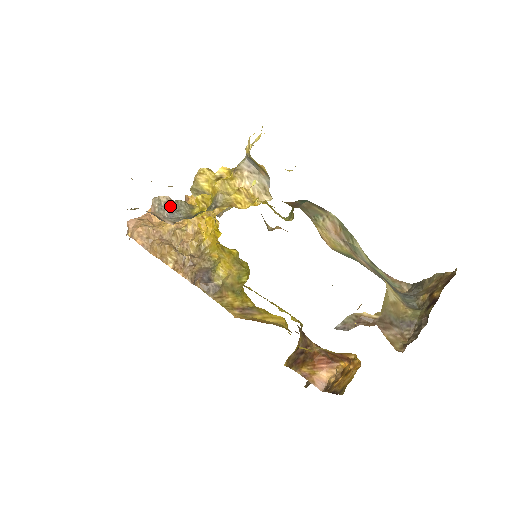
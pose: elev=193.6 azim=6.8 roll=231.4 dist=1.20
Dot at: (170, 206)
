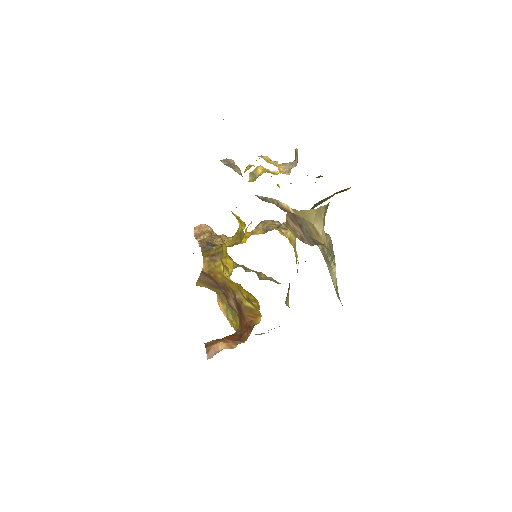
Dot at: (230, 163)
